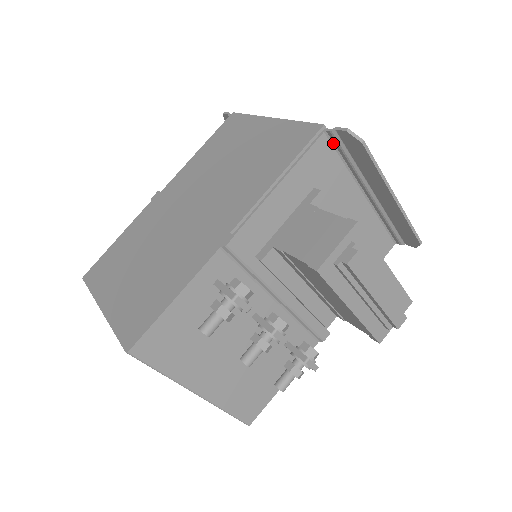
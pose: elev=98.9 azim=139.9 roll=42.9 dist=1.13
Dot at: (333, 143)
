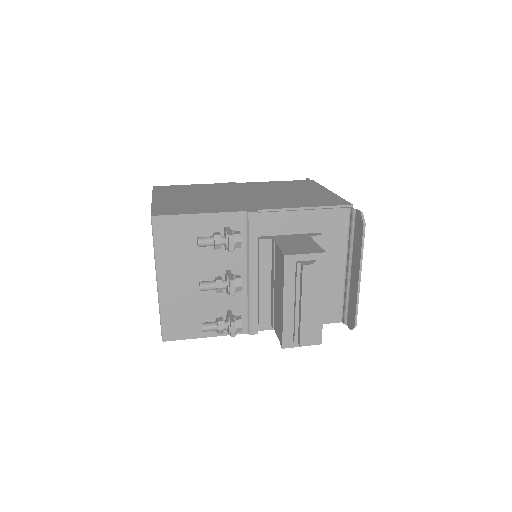
Dot at: (350, 219)
